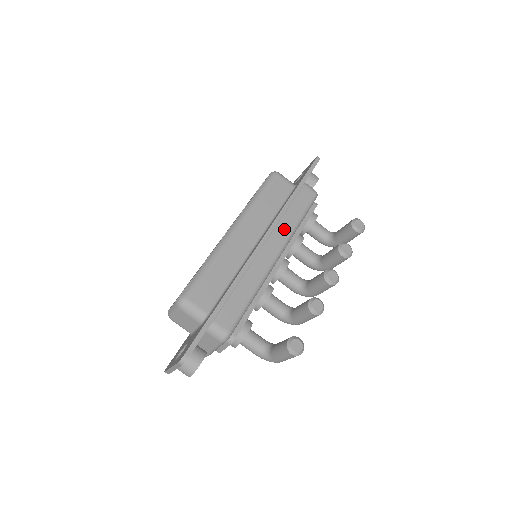
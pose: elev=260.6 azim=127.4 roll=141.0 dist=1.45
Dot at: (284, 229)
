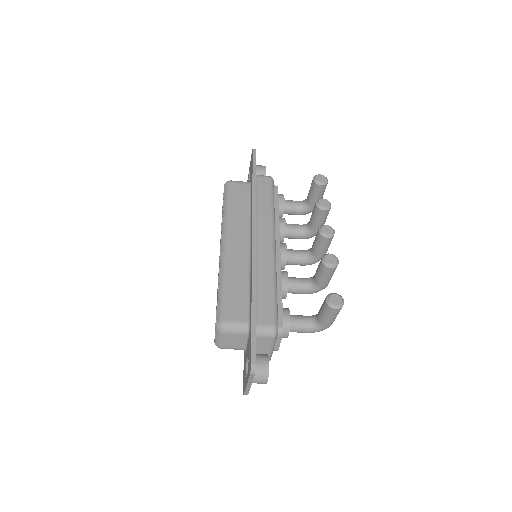
Dot at: (264, 220)
